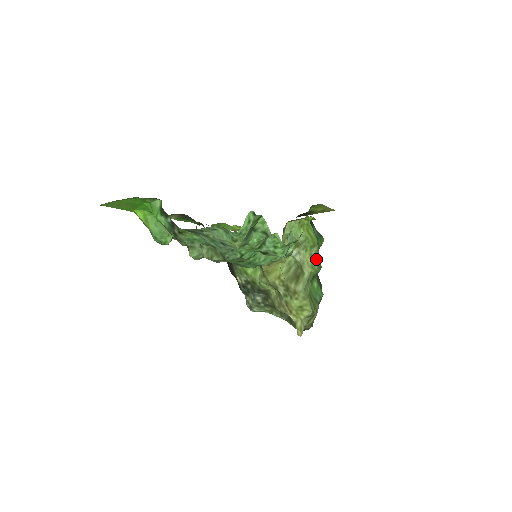
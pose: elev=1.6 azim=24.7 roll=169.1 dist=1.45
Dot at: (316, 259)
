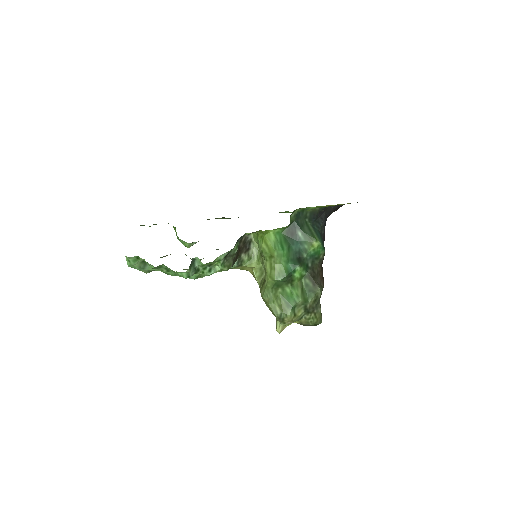
Dot at: (275, 269)
